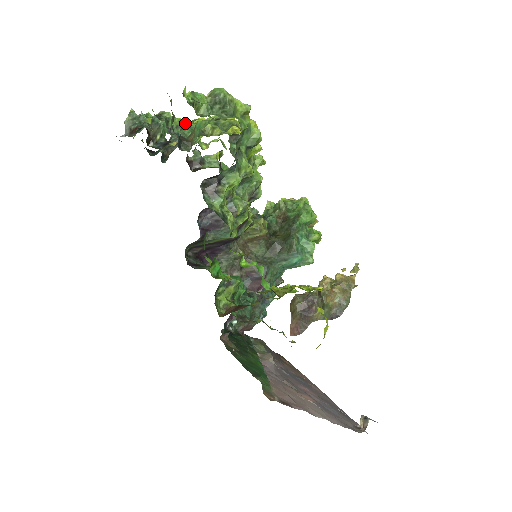
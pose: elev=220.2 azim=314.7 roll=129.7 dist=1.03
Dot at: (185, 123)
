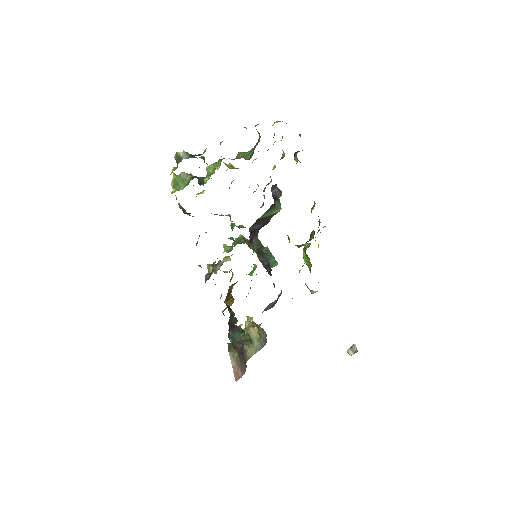
Dot at: (191, 174)
